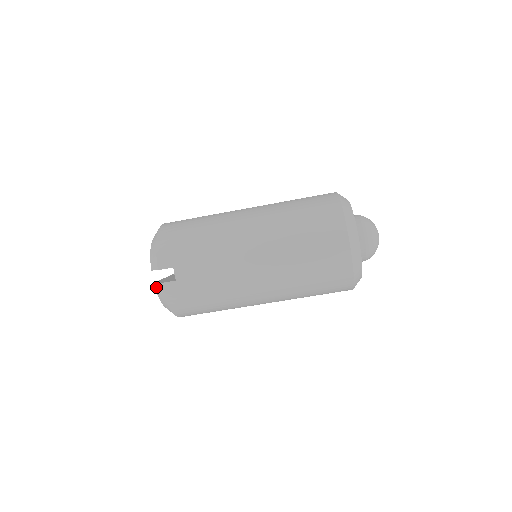
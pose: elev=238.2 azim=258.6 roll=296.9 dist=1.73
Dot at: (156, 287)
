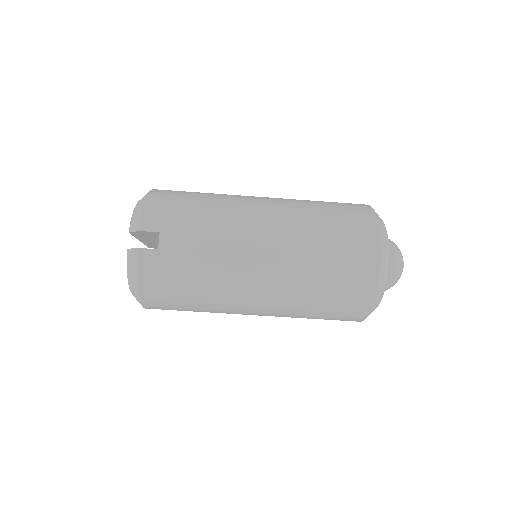
Dot at: (128, 254)
